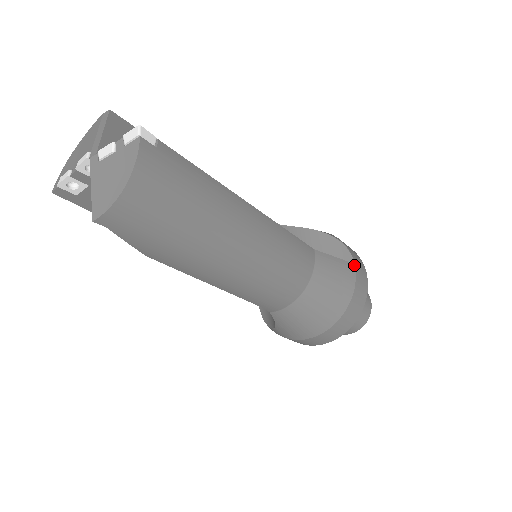
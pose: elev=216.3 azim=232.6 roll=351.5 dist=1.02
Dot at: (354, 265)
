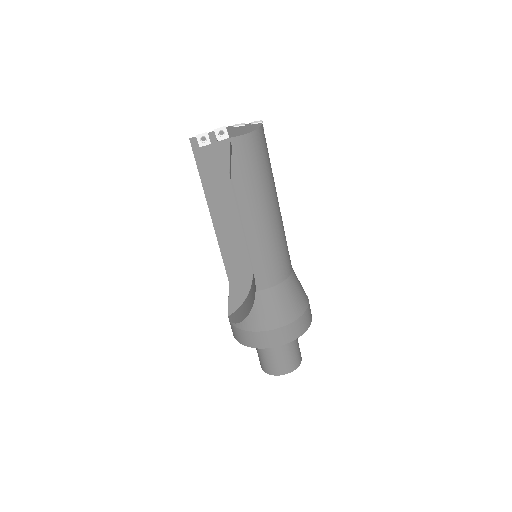
Dot at: occluded
